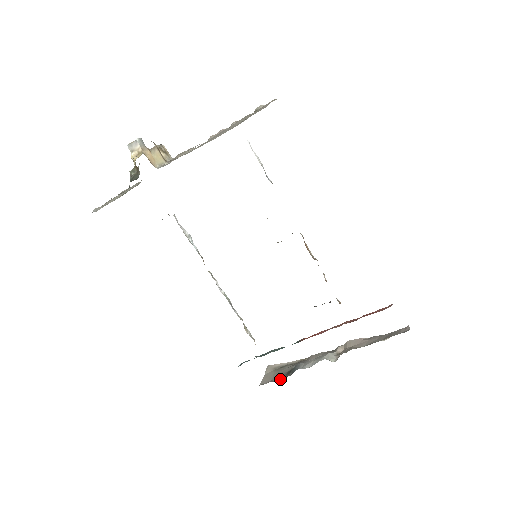
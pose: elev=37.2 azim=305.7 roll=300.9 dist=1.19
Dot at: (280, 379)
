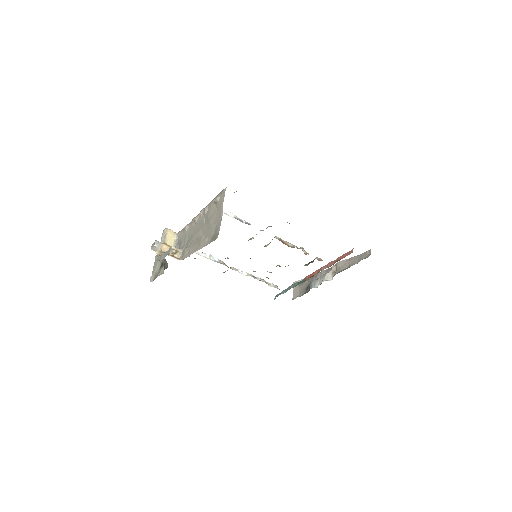
Dot at: occluded
